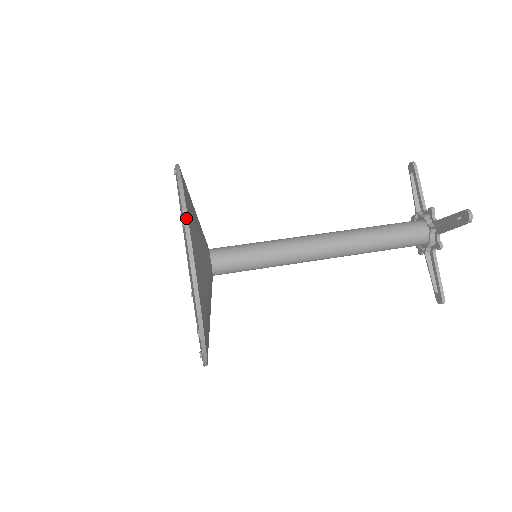
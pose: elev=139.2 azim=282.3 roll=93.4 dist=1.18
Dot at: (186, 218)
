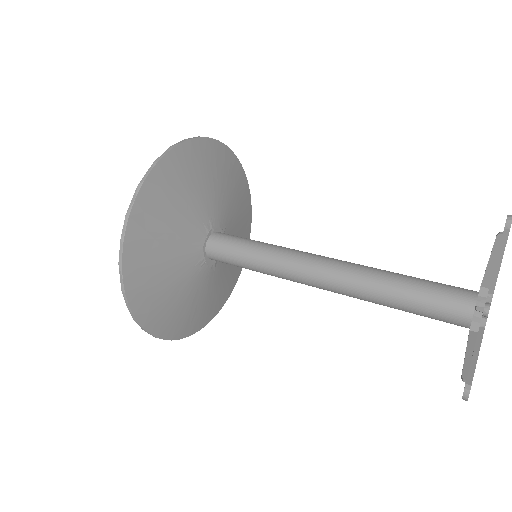
Dot at: (196, 137)
